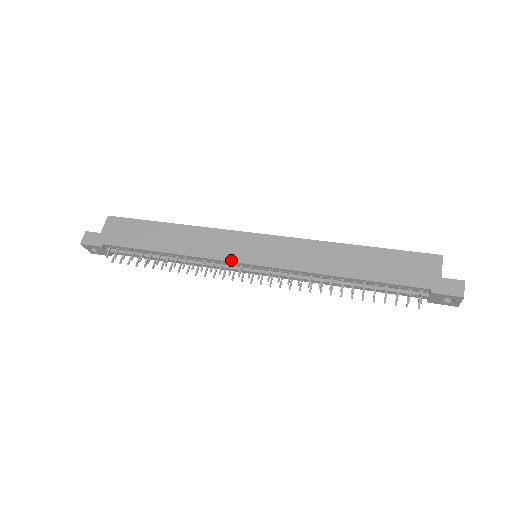
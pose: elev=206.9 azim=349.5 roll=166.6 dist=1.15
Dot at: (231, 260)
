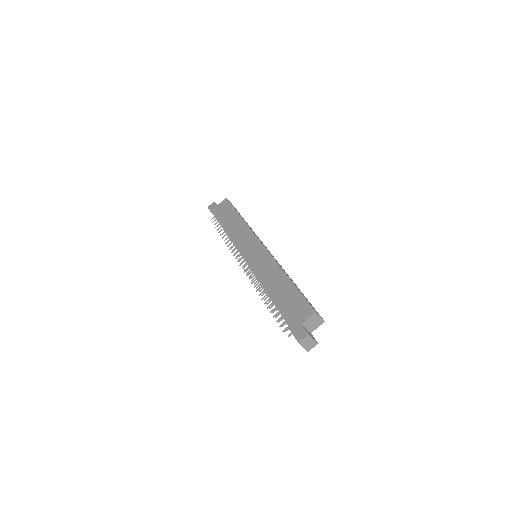
Dot at: (240, 251)
